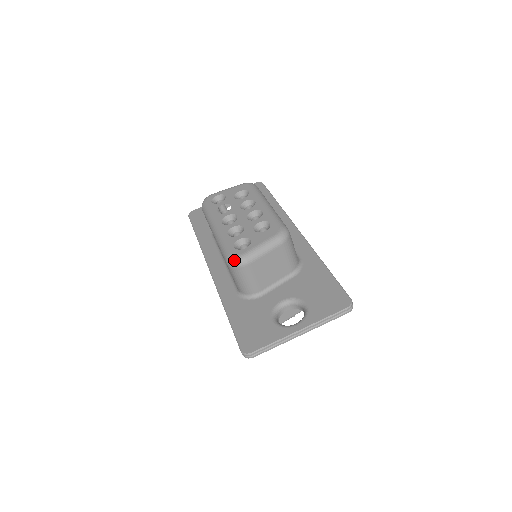
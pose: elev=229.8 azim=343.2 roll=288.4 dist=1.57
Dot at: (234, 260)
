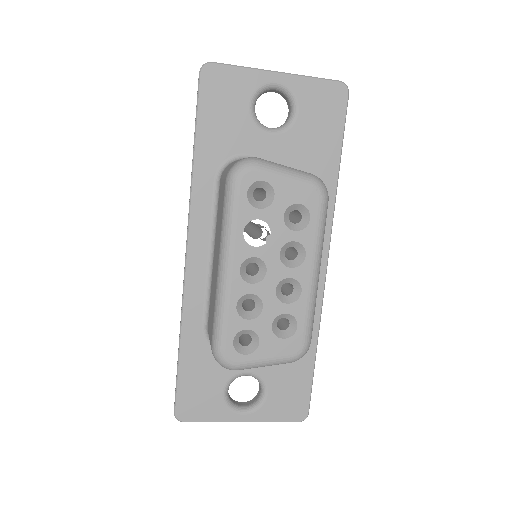
Dot at: (223, 364)
